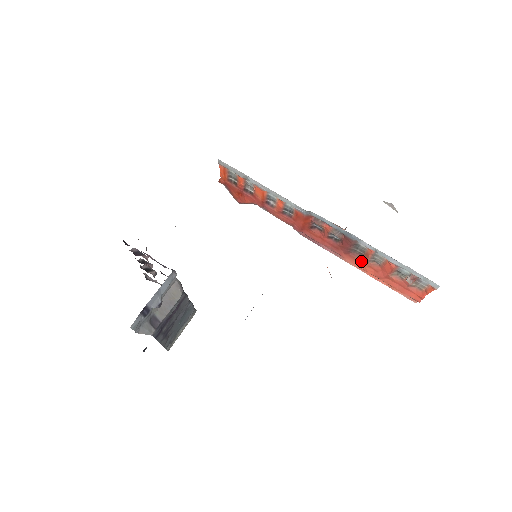
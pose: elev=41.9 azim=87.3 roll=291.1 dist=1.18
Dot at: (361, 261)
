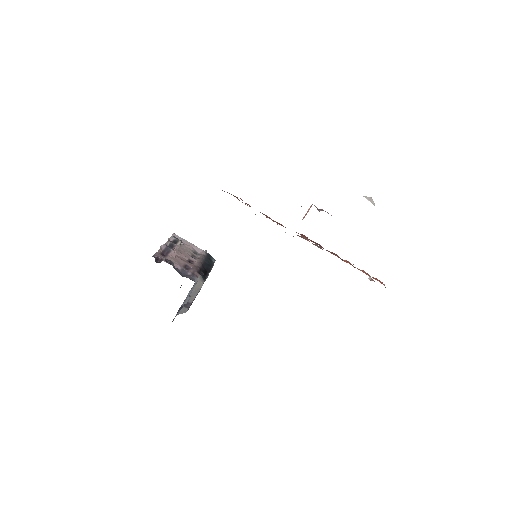
Dot at: (338, 256)
